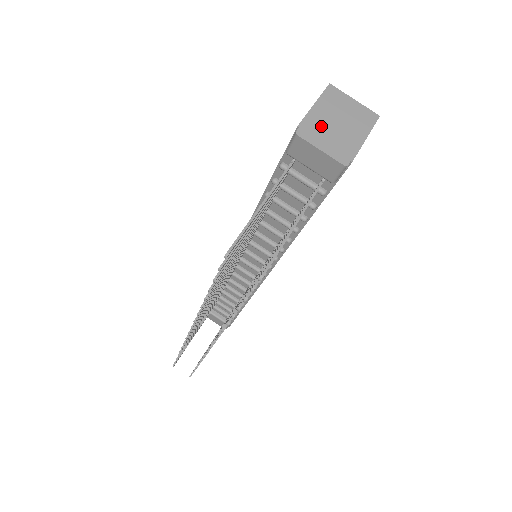
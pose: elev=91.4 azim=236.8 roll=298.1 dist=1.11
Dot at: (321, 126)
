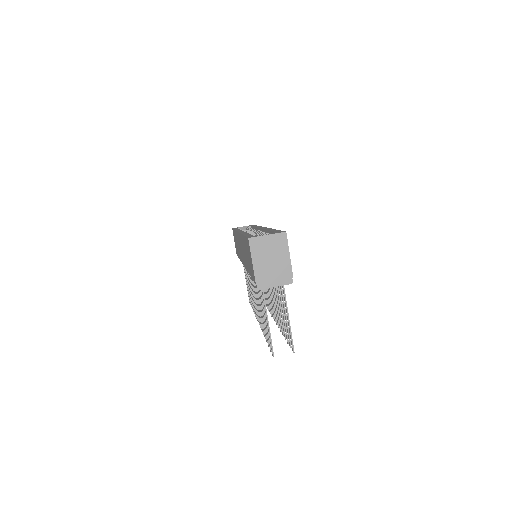
Dot at: (265, 272)
